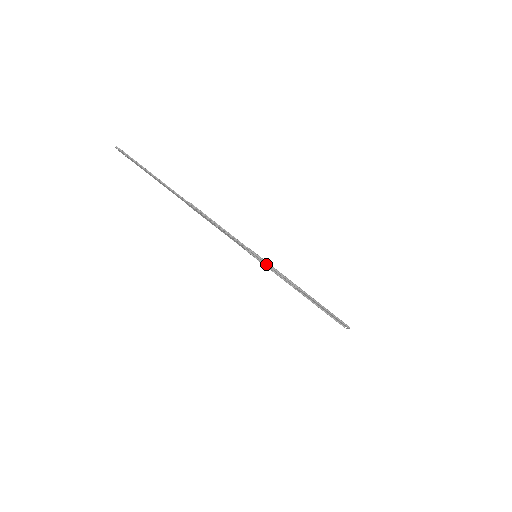
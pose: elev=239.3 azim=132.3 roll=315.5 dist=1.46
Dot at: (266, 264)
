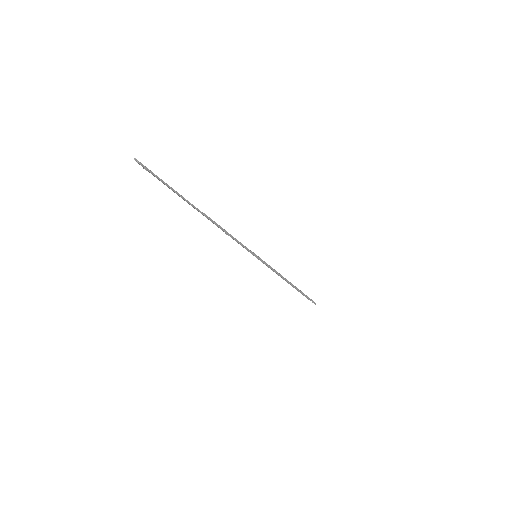
Dot at: occluded
